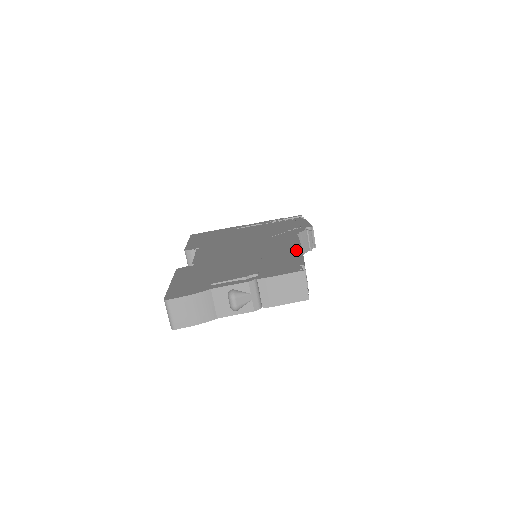
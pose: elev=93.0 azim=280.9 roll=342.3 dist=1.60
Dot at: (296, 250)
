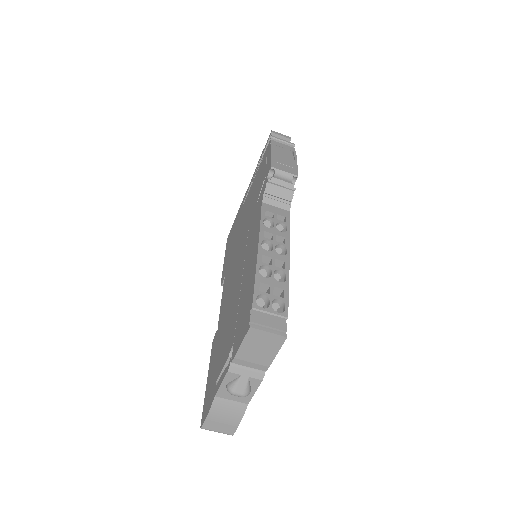
Dot at: (254, 260)
